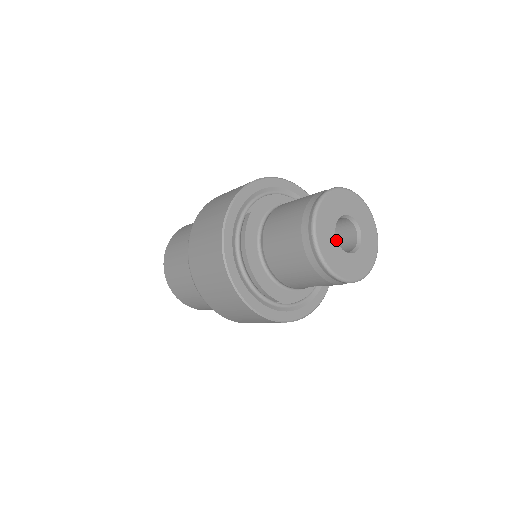
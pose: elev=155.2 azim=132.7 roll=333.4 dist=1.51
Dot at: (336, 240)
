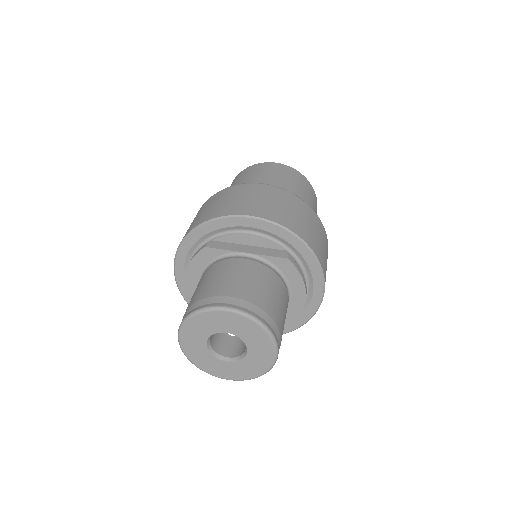
Dot at: (206, 344)
